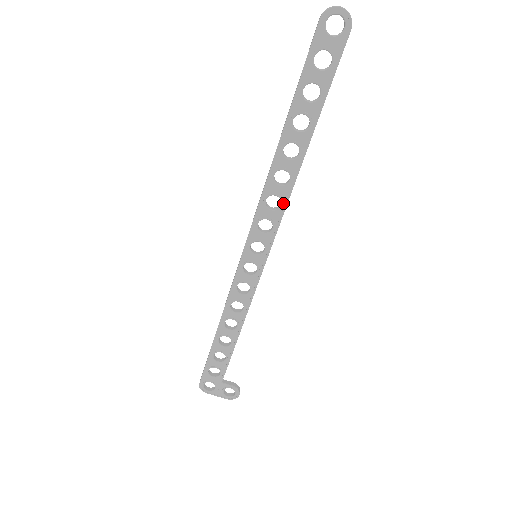
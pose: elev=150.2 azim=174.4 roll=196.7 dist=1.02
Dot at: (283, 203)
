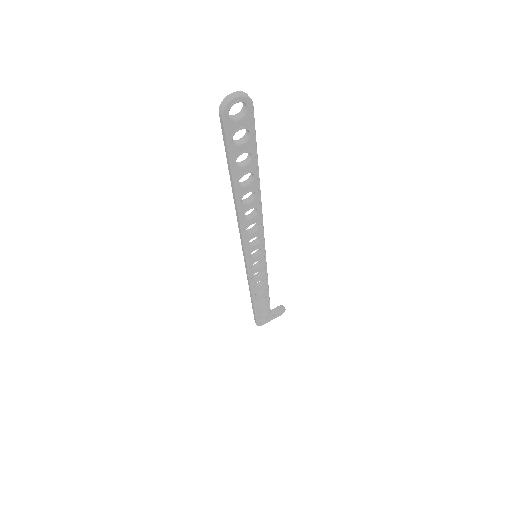
Dot at: (260, 223)
